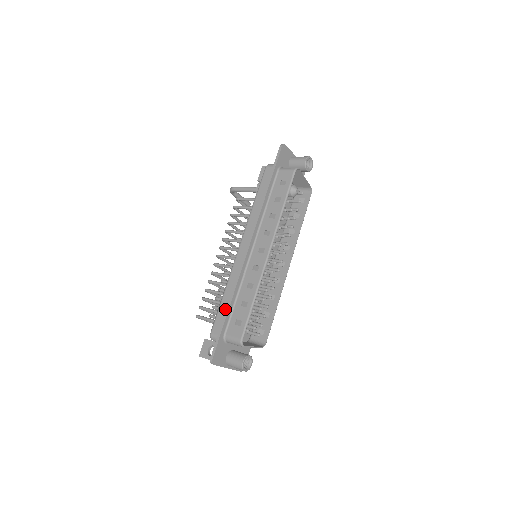
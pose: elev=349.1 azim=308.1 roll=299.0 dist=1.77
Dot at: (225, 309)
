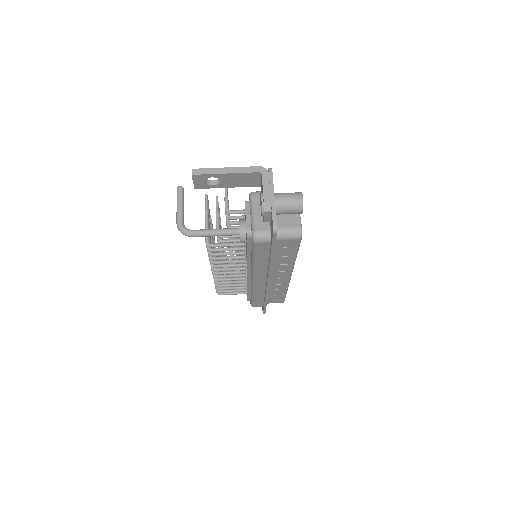
Dot at: (260, 301)
